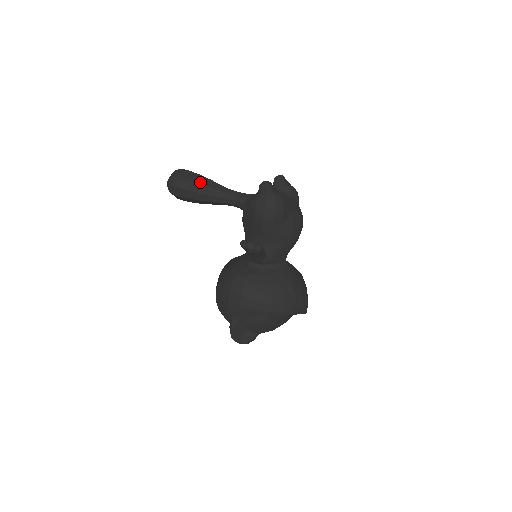
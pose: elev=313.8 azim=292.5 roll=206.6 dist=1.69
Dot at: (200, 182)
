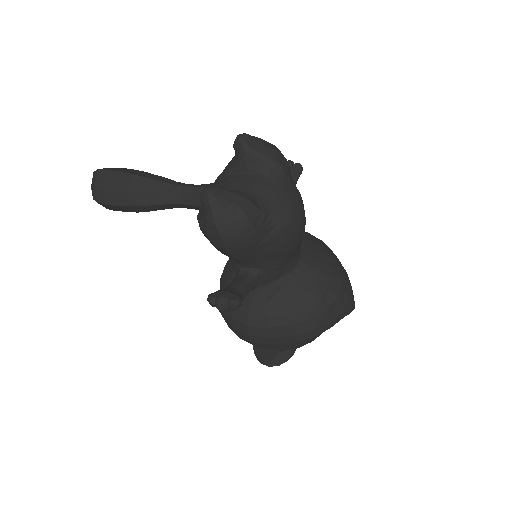
Dot at: (129, 188)
